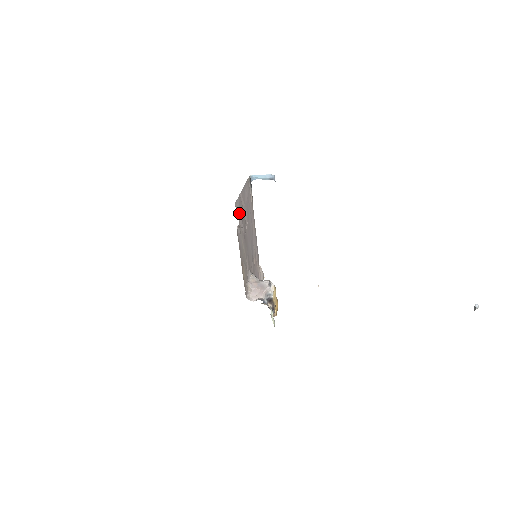
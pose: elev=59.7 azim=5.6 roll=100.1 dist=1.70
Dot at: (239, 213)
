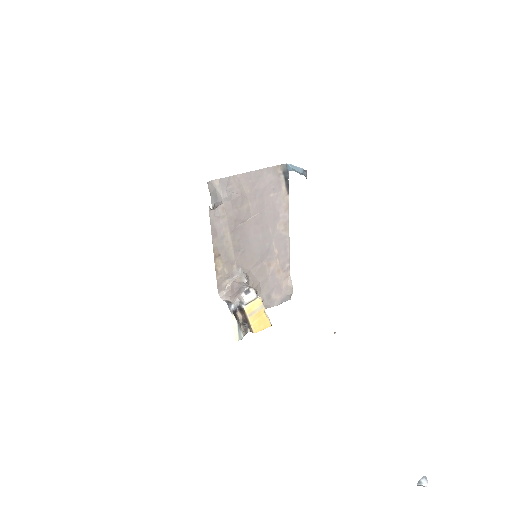
Dot at: (224, 195)
